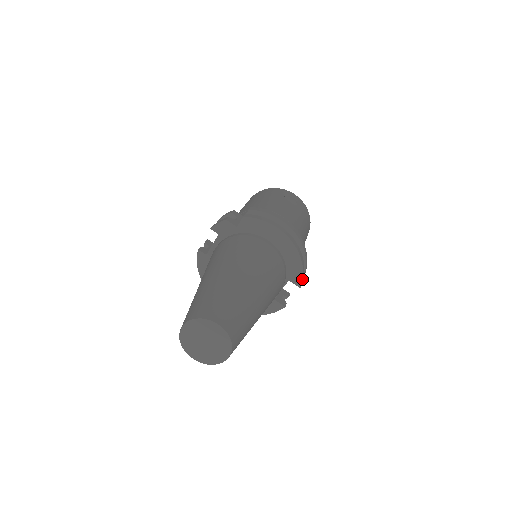
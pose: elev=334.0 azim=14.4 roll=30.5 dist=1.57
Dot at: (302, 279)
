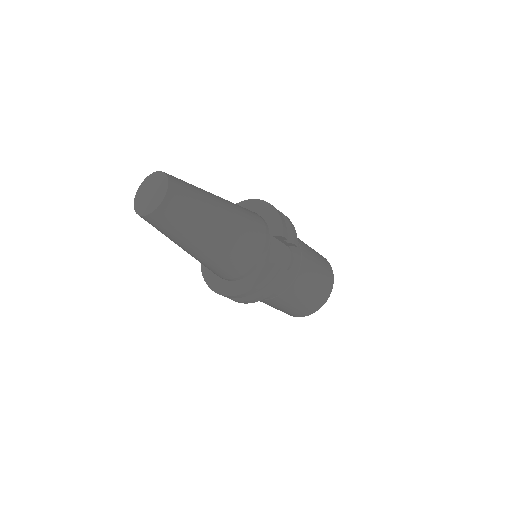
Dot at: (283, 227)
